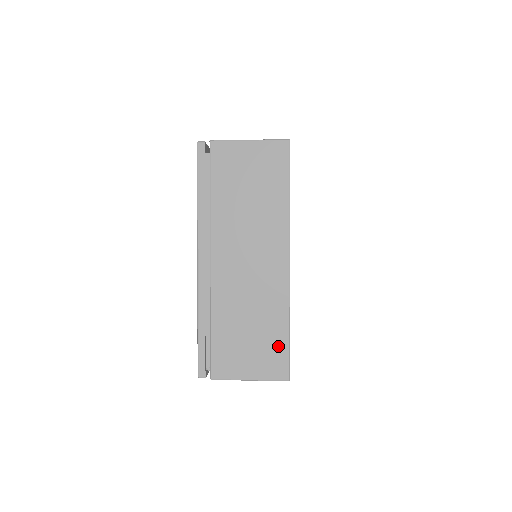
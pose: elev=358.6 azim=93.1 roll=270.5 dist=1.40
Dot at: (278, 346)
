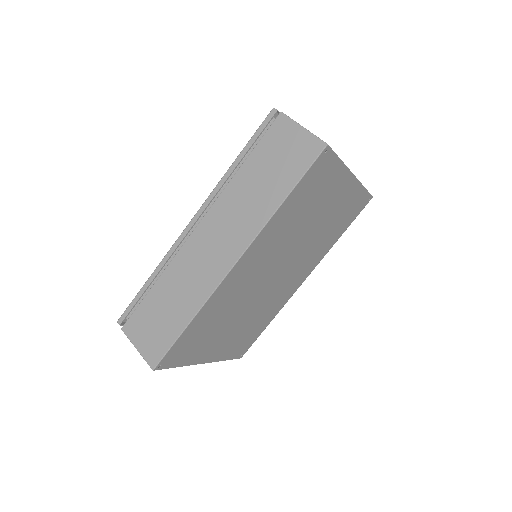
Dot at: occluded
